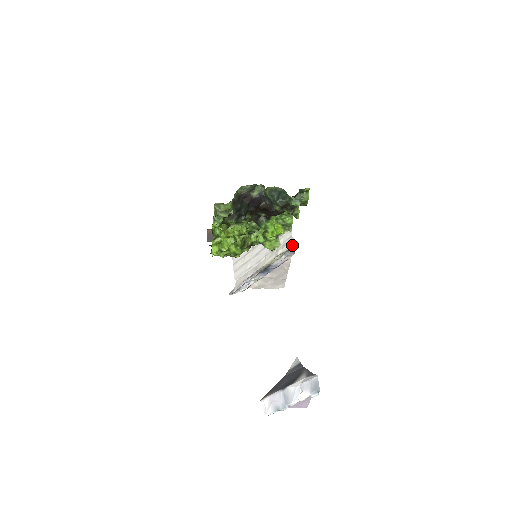
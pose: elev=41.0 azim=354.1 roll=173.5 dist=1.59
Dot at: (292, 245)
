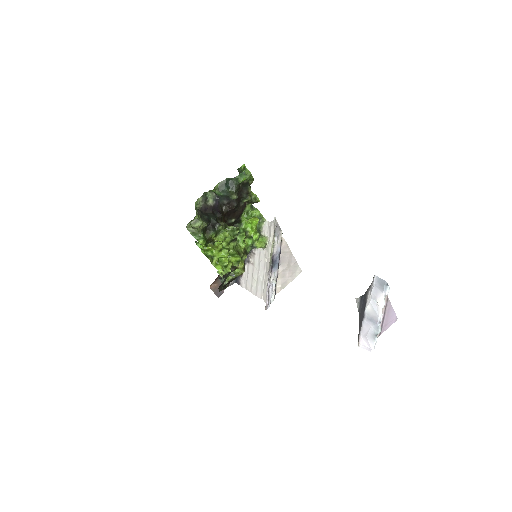
Dot at: occluded
